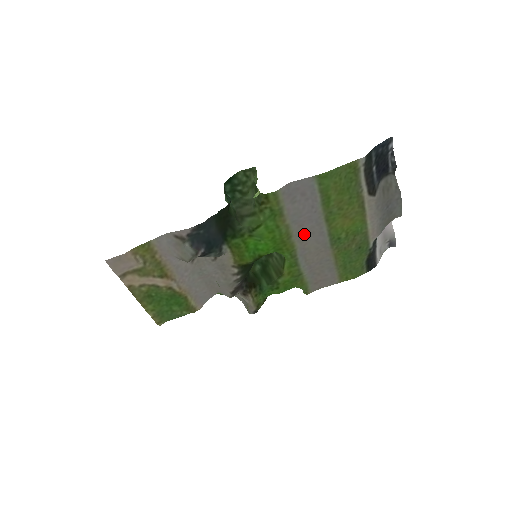
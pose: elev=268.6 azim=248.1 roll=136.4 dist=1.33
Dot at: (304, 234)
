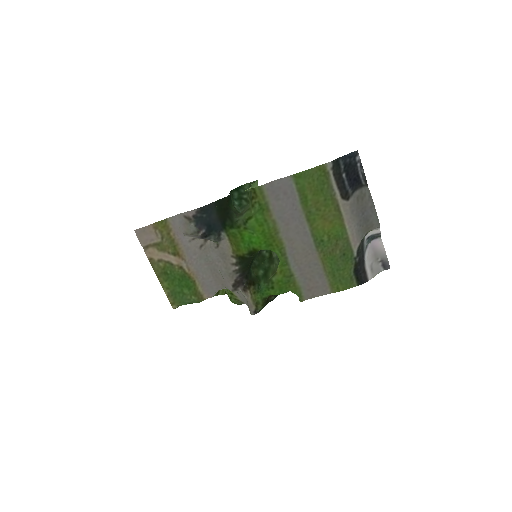
Dot at: (291, 233)
